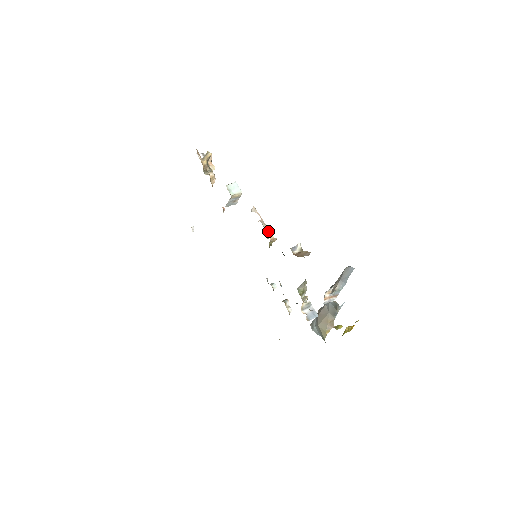
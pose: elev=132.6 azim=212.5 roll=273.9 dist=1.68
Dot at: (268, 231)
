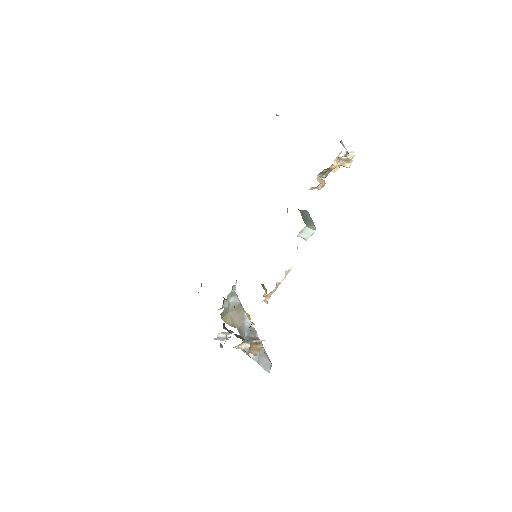
Dot at: (271, 294)
